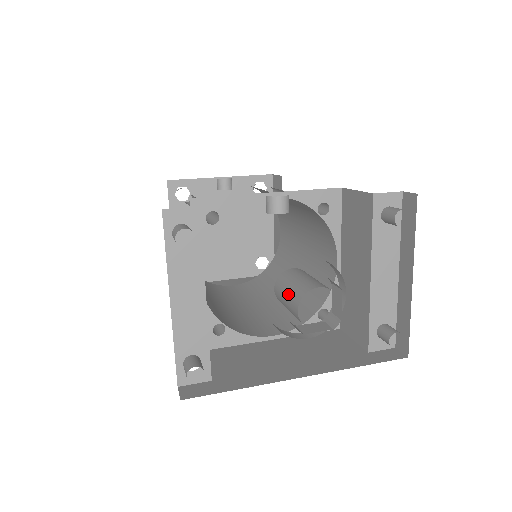
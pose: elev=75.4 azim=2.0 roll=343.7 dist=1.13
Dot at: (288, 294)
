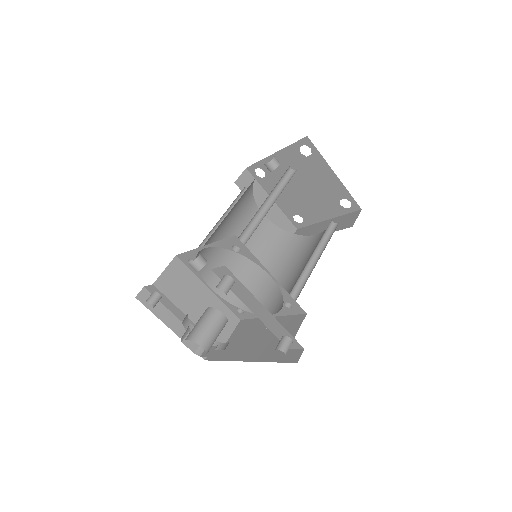
Dot at: occluded
